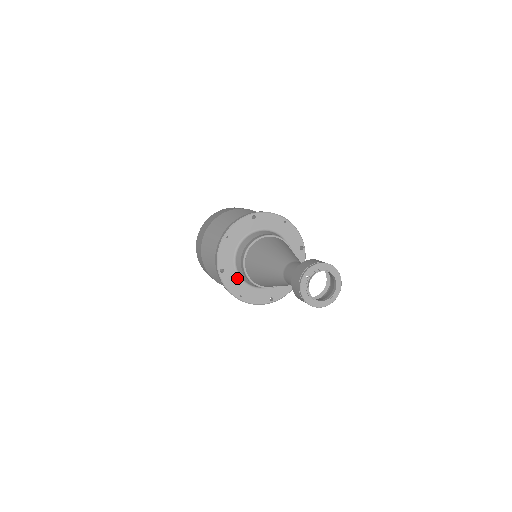
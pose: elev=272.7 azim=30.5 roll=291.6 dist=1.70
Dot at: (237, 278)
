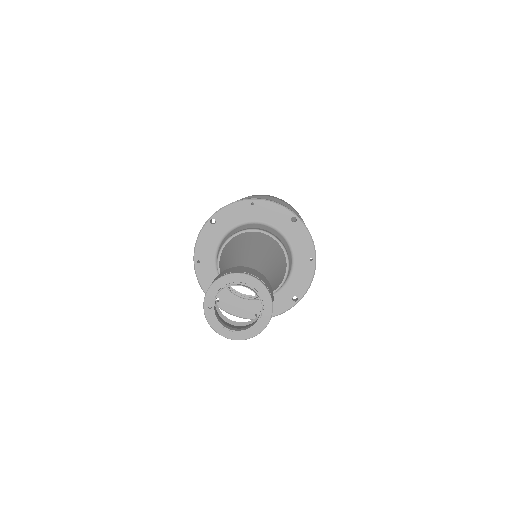
Dot at: (238, 298)
